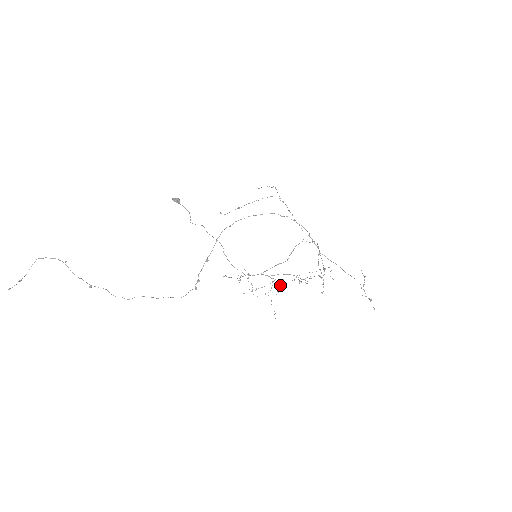
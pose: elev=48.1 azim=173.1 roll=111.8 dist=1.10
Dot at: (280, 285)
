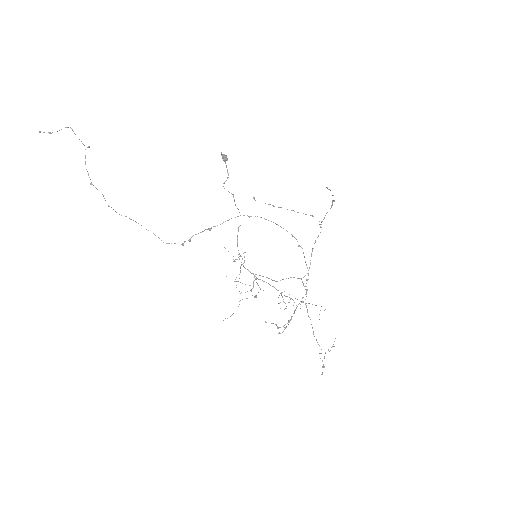
Dot at: (254, 296)
